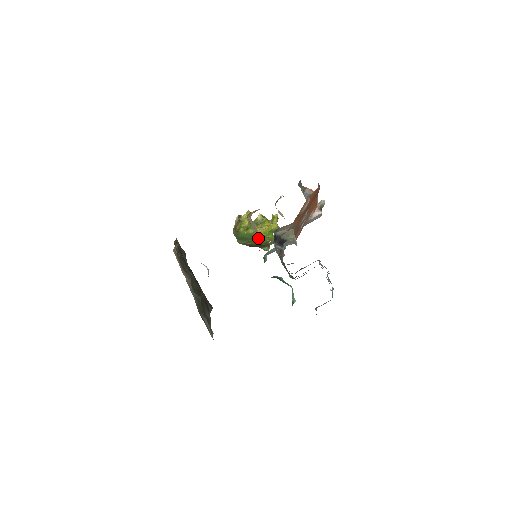
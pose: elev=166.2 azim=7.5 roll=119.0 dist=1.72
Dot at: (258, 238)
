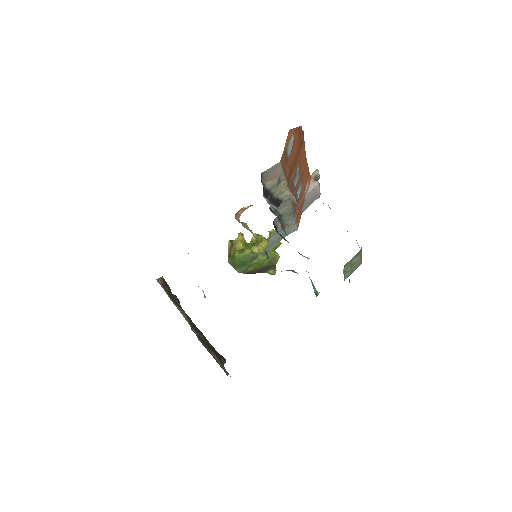
Dot at: (258, 258)
